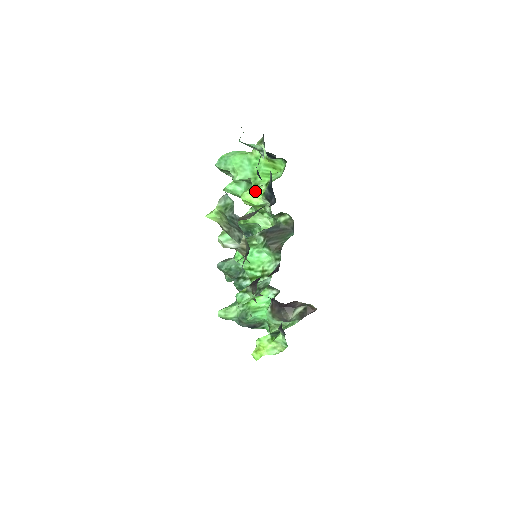
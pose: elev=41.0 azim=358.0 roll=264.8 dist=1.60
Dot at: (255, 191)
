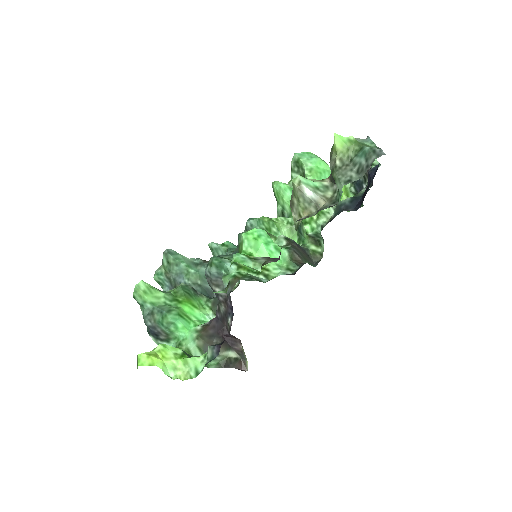
Dot at: occluded
